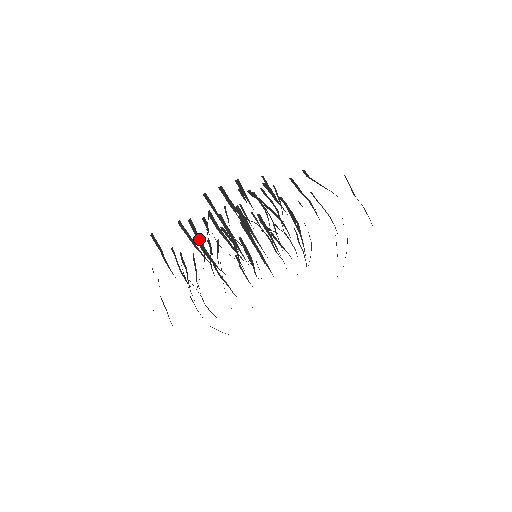
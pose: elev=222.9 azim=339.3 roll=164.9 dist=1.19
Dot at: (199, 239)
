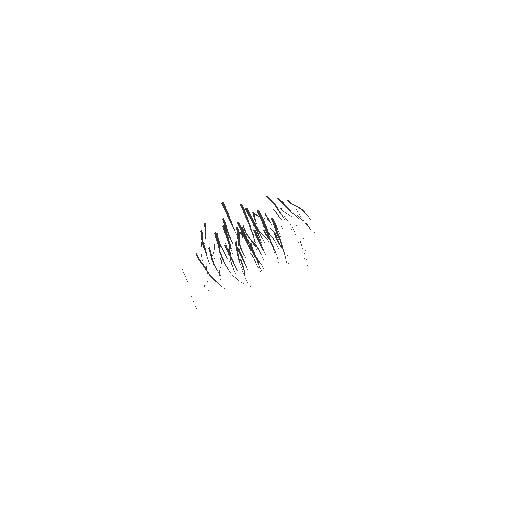
Dot at: (253, 221)
